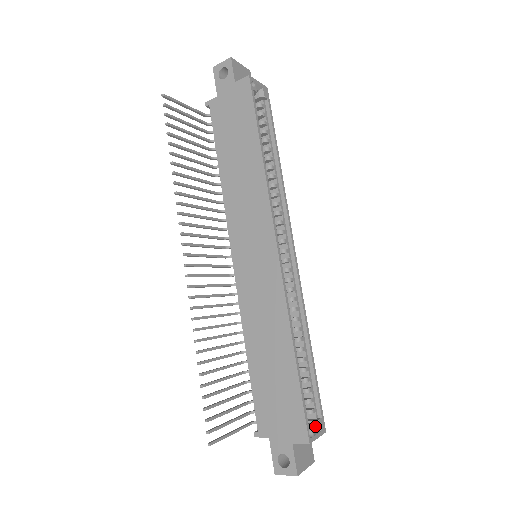
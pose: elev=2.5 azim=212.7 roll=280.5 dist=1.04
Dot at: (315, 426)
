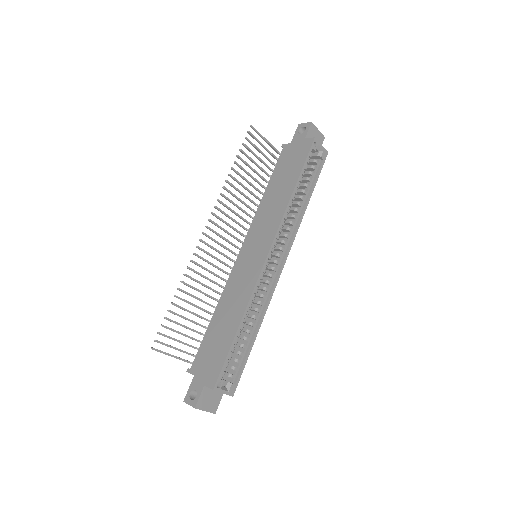
Dot at: (227, 386)
